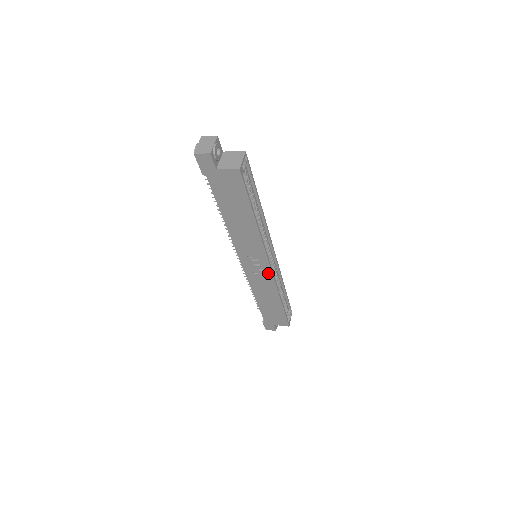
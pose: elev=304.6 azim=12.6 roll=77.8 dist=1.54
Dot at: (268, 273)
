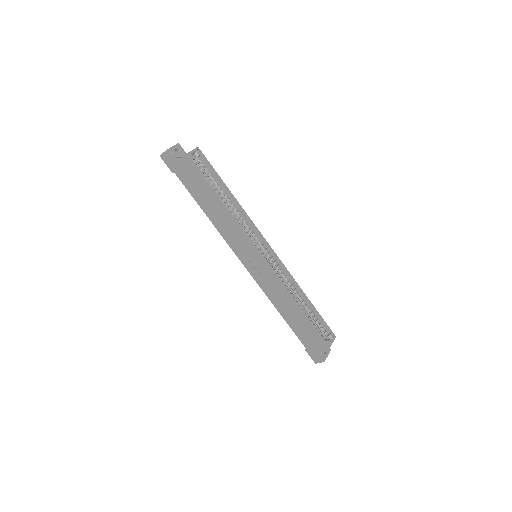
Dot at: (266, 268)
